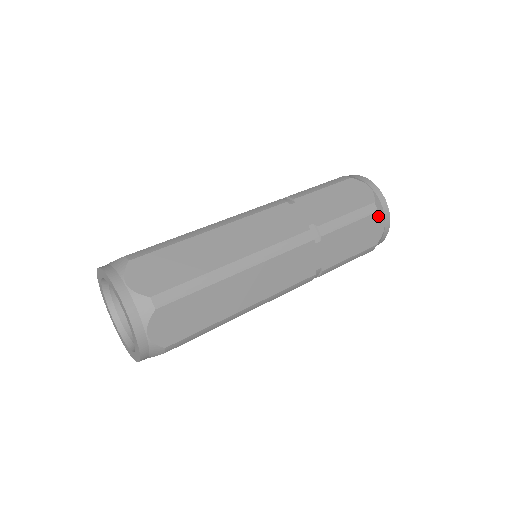
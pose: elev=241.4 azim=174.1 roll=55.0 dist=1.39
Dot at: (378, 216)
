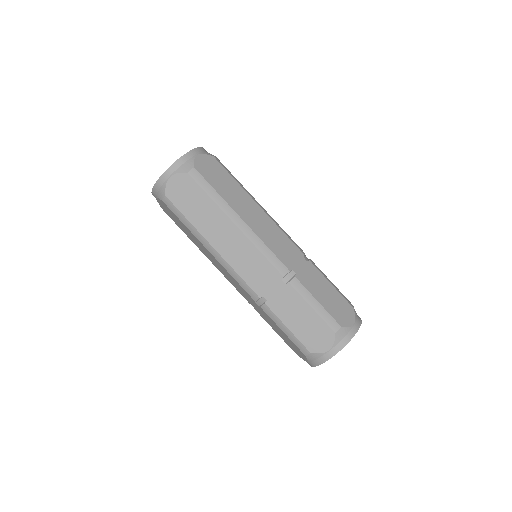
Dot at: (332, 336)
